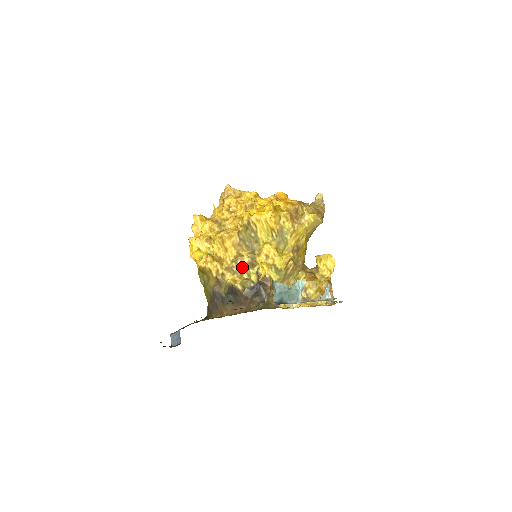
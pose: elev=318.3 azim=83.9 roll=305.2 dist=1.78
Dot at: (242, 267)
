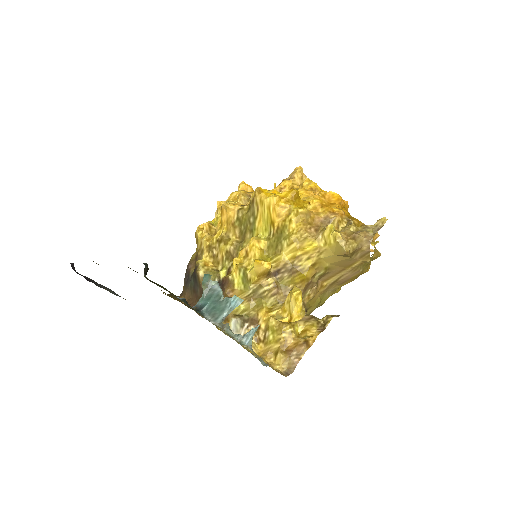
Dot at: (221, 253)
